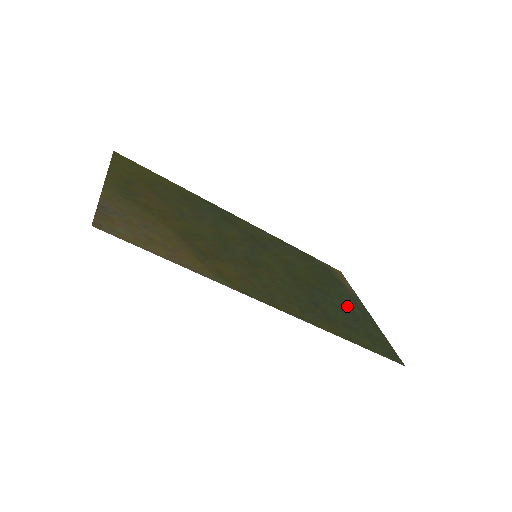
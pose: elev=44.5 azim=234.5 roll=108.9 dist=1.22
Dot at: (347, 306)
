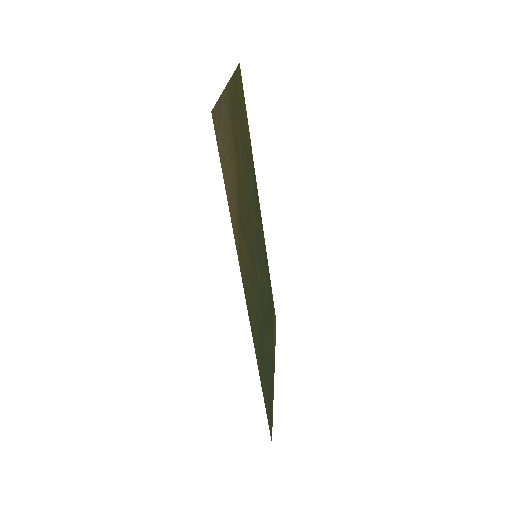
Dot at: (270, 356)
